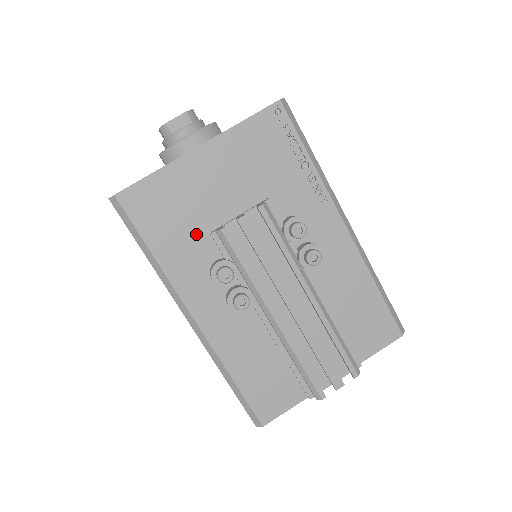
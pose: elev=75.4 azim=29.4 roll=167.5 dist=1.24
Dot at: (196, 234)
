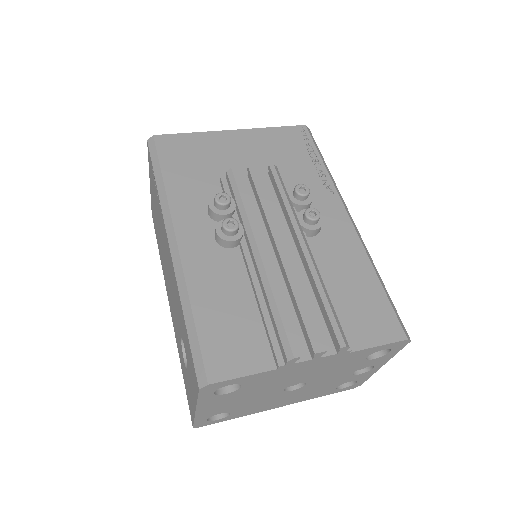
Dot at: (208, 178)
